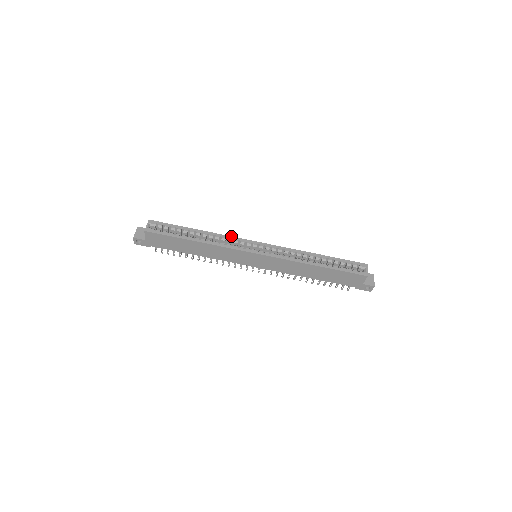
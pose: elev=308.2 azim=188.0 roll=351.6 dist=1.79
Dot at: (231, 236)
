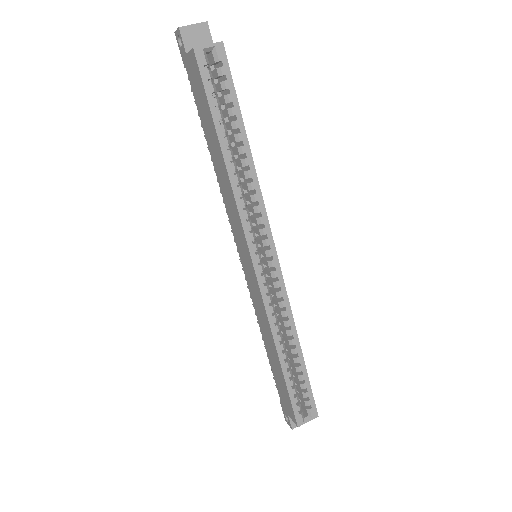
Dot at: occluded
